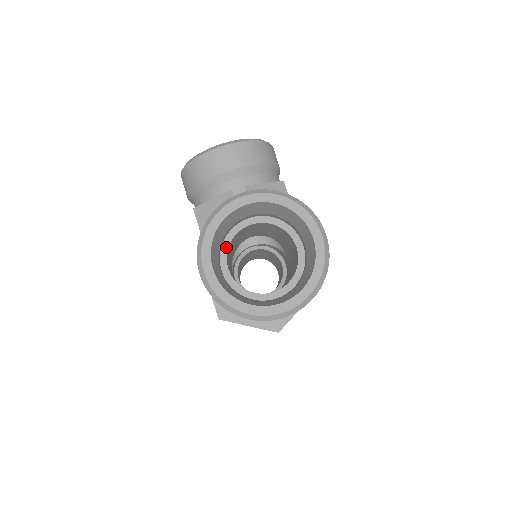
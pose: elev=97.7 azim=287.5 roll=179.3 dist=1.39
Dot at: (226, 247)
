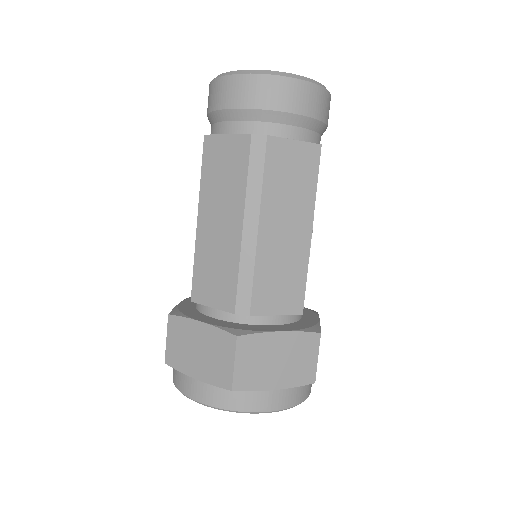
Dot at: occluded
